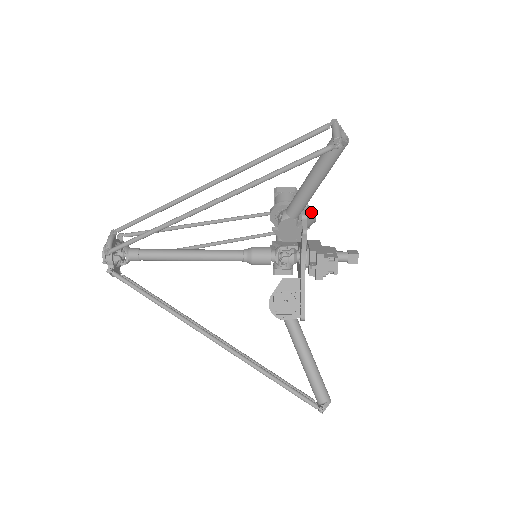
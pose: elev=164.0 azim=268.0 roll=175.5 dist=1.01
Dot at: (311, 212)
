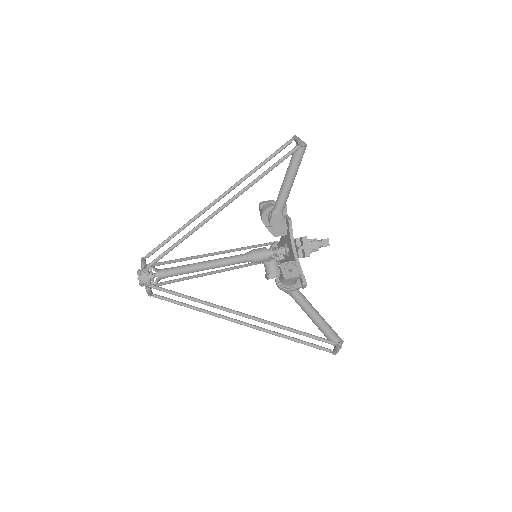
Dot at: occluded
